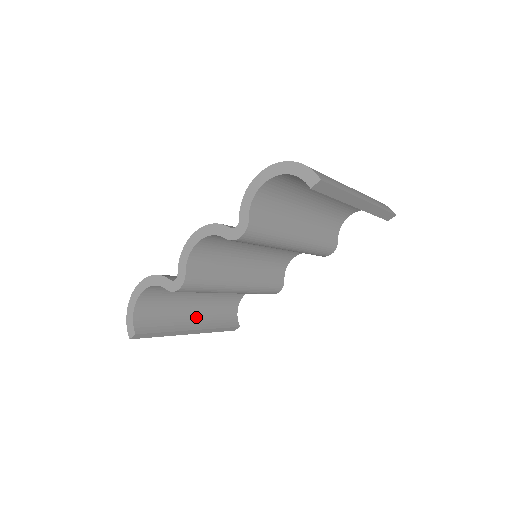
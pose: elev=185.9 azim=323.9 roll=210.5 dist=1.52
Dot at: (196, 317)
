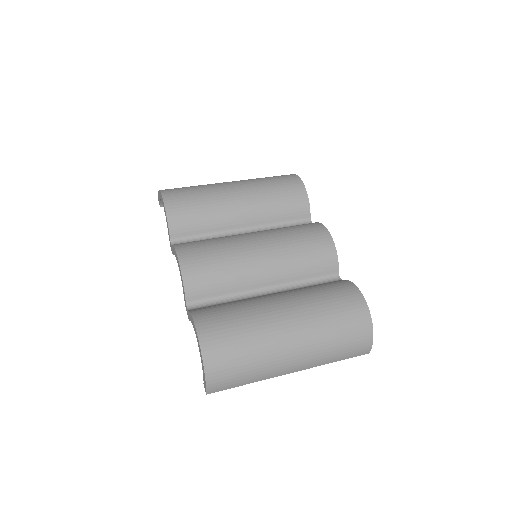
Dot at: occluded
